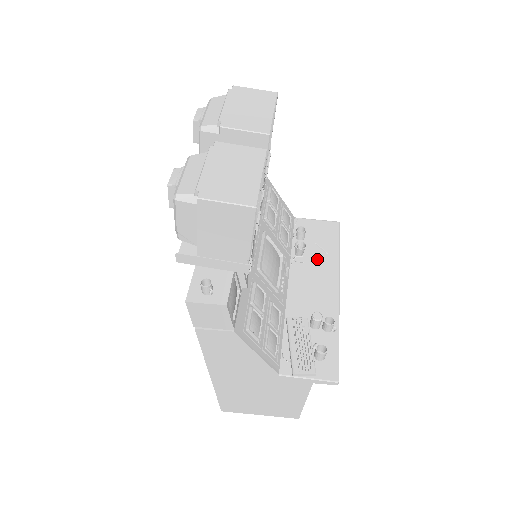
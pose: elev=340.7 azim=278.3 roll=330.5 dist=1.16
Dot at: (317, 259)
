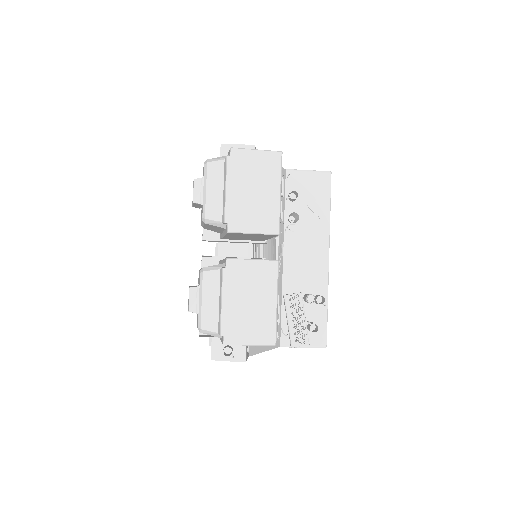
Dot at: (309, 224)
